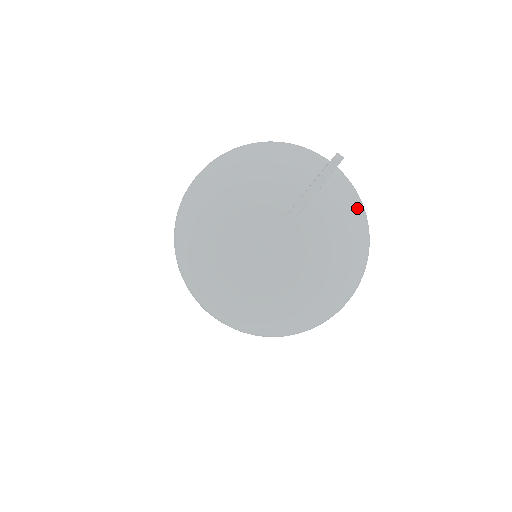
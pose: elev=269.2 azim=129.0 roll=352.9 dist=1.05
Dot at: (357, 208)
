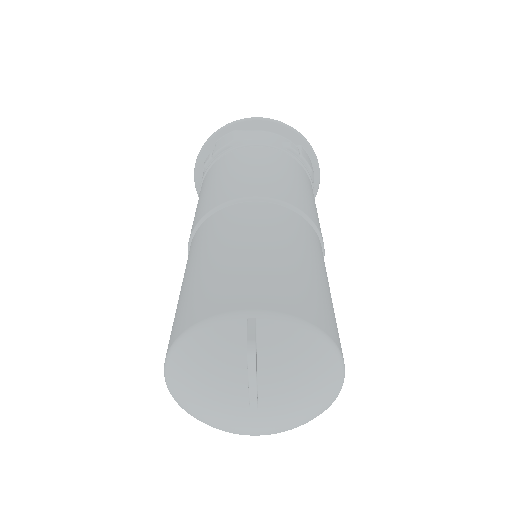
Dot at: (299, 340)
